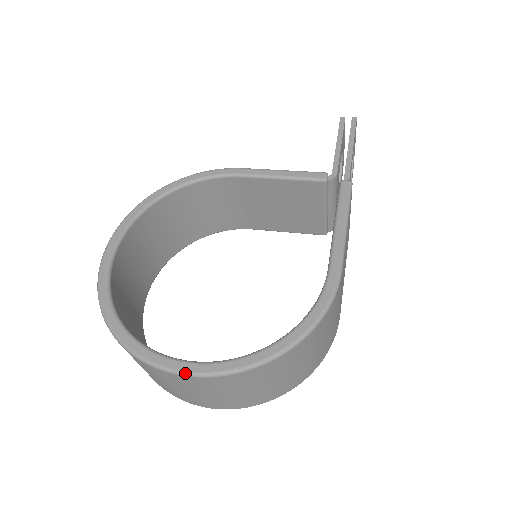
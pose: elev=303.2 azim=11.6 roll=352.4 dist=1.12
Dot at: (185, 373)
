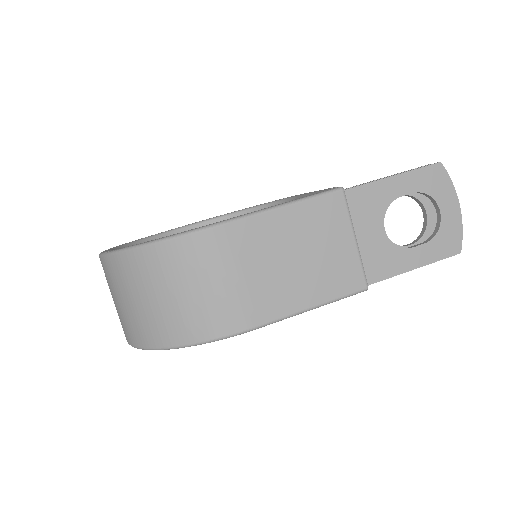
Dot at: occluded
